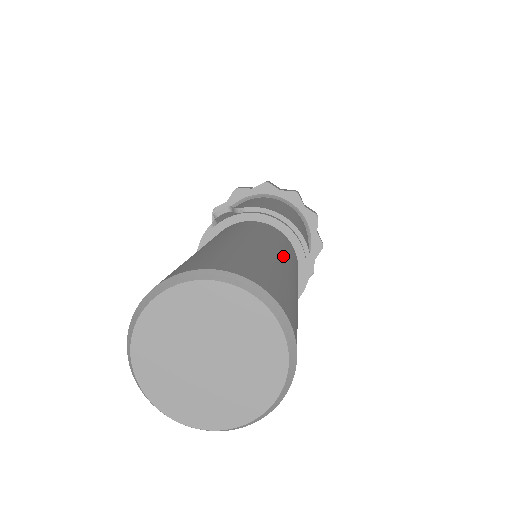
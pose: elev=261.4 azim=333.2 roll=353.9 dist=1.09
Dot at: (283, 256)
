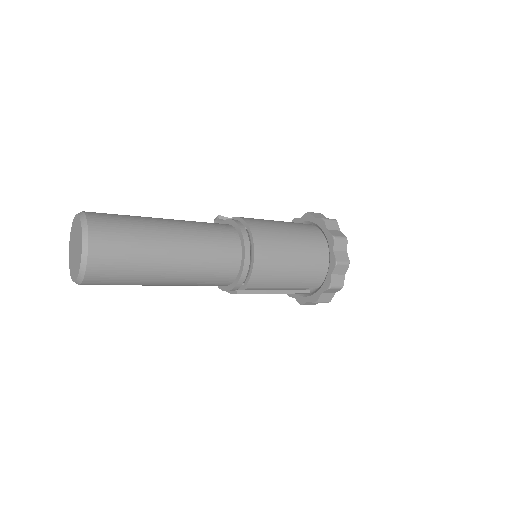
Dot at: (178, 229)
